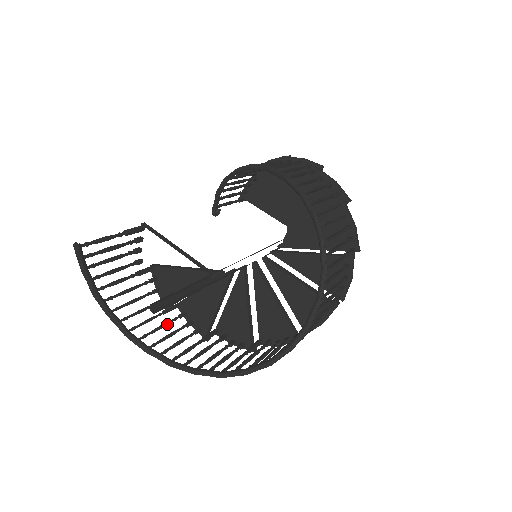
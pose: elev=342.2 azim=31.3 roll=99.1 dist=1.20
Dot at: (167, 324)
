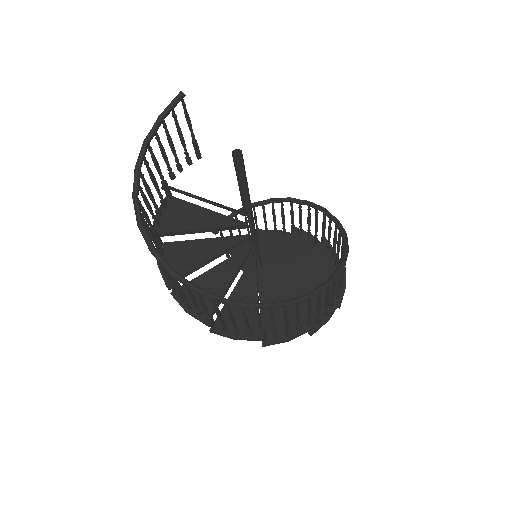
Dot at: (154, 237)
